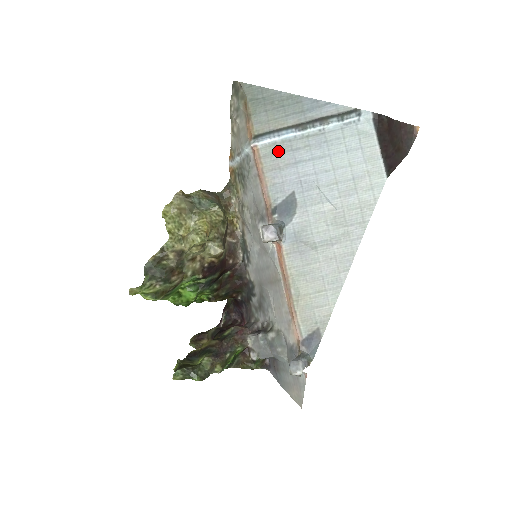
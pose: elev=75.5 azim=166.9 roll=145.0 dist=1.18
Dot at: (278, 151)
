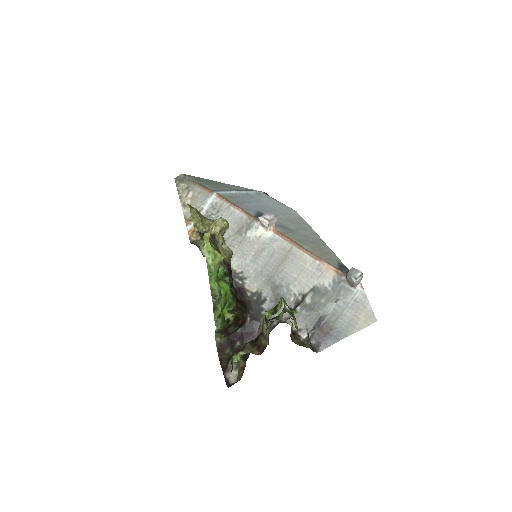
Dot at: (232, 197)
